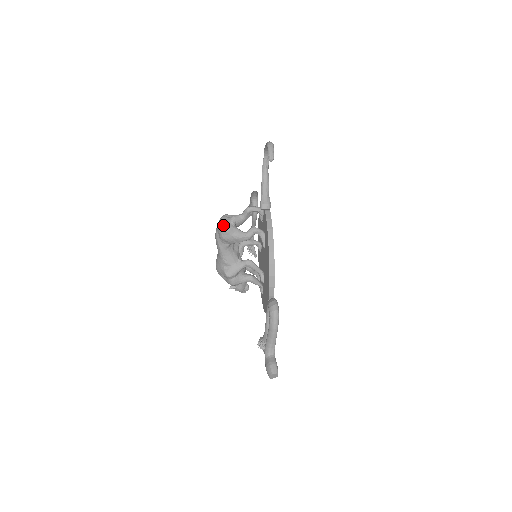
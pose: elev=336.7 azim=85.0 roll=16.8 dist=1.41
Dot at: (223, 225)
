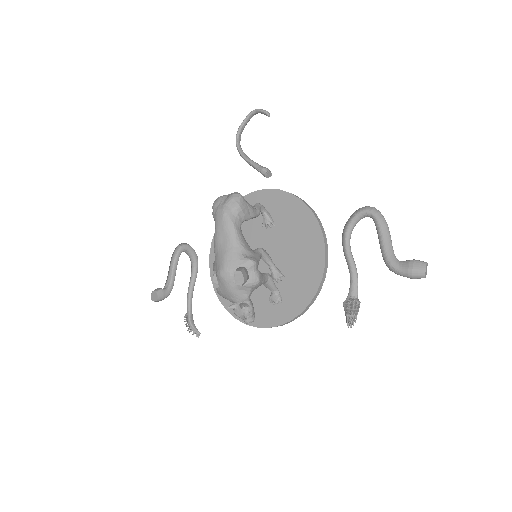
Dot at: (233, 193)
